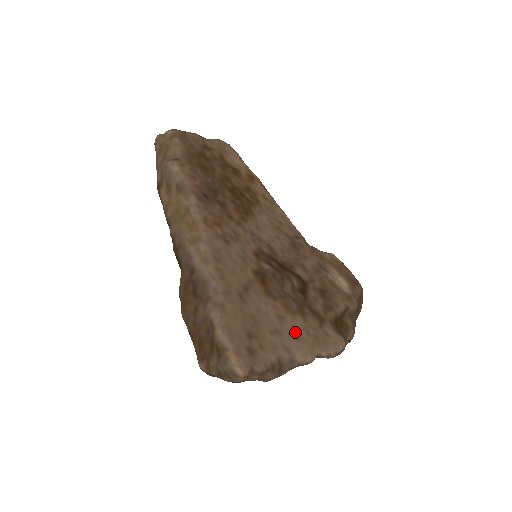
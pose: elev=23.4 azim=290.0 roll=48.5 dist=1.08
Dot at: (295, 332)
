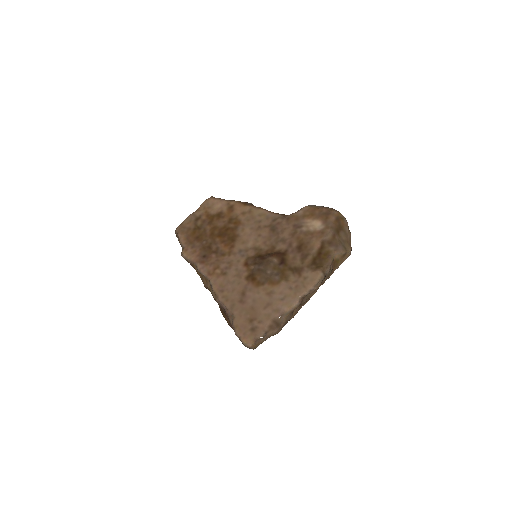
Dot at: (281, 295)
